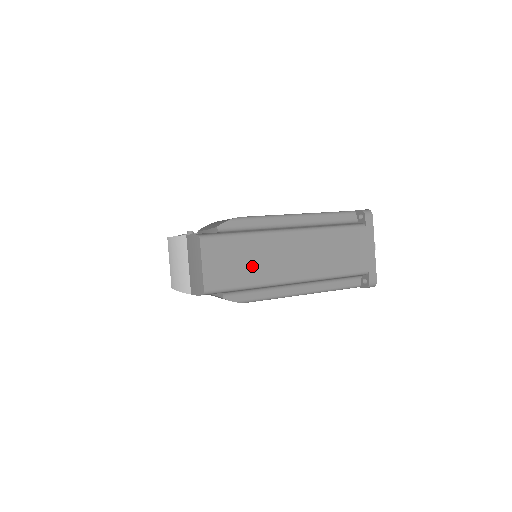
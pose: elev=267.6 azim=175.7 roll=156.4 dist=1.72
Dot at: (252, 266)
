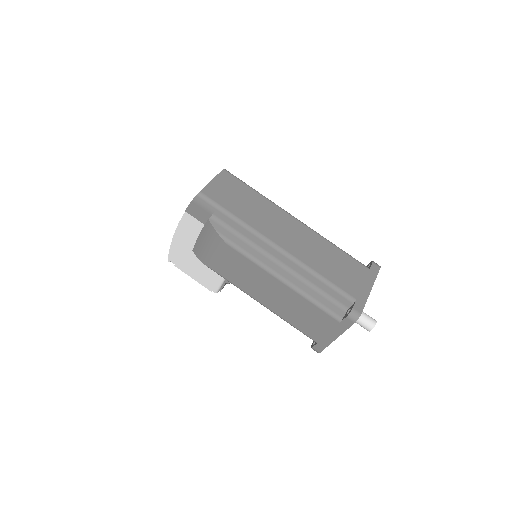
Dot at: (249, 210)
